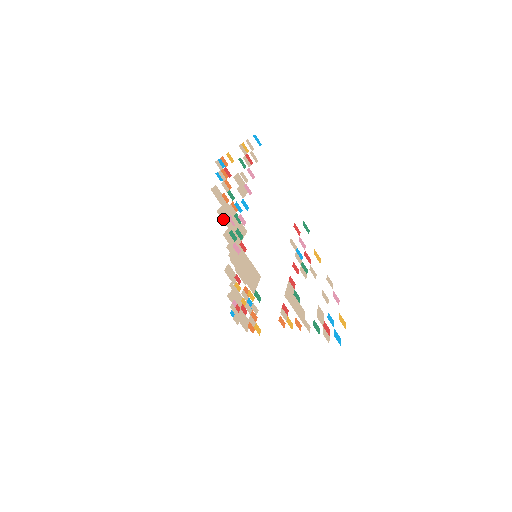
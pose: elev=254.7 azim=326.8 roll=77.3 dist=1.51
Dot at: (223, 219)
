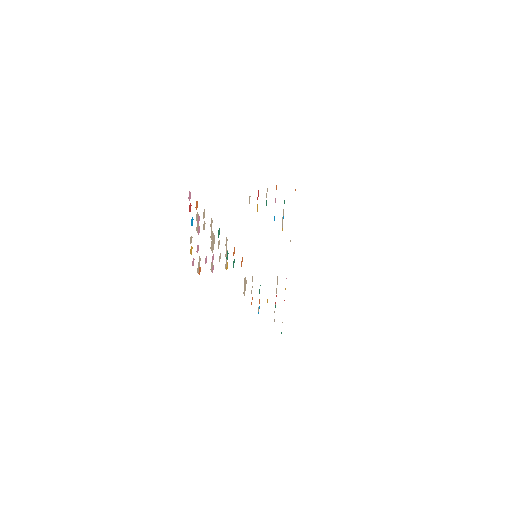
Dot at: occluded
